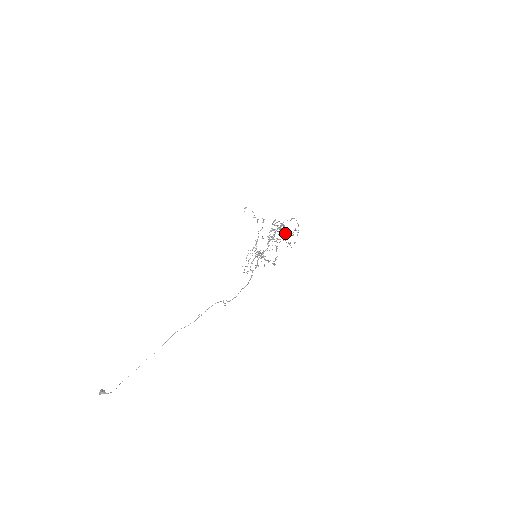
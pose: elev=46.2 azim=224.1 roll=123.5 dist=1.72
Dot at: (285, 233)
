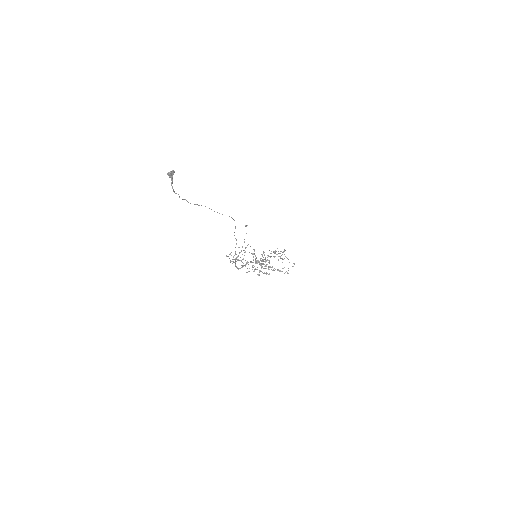
Dot at: occluded
